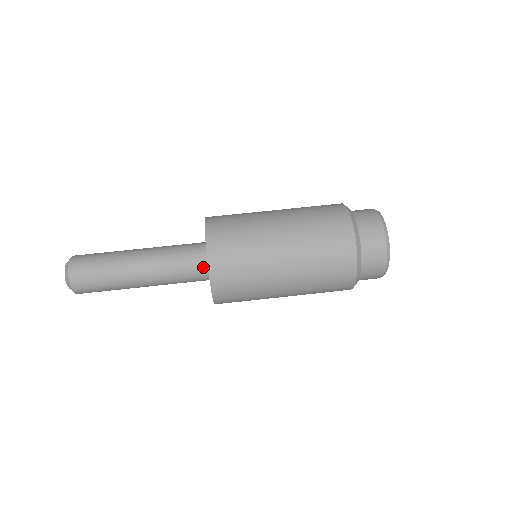
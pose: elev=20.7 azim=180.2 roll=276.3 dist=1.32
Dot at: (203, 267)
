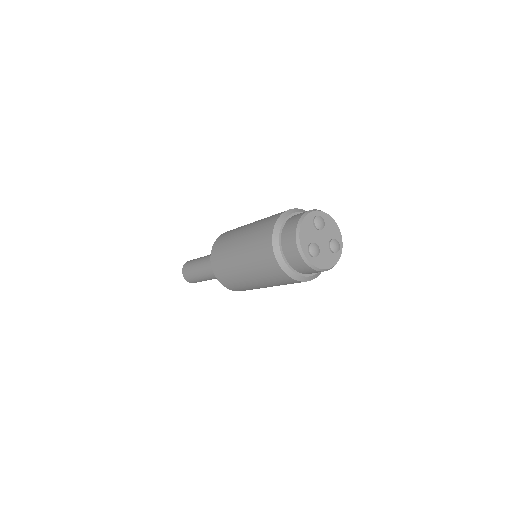
Dot at: occluded
